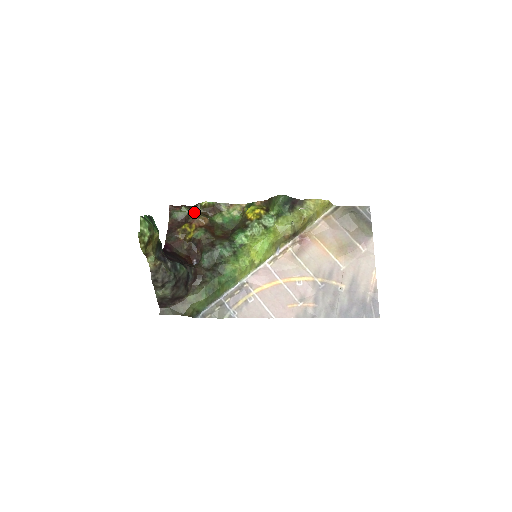
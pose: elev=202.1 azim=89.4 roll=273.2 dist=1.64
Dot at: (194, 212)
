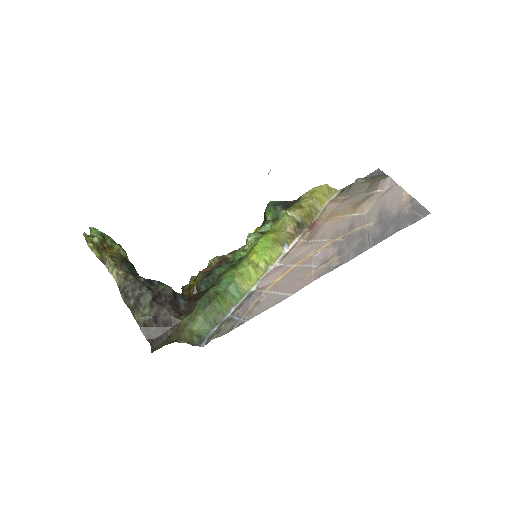
Dot at: (199, 271)
